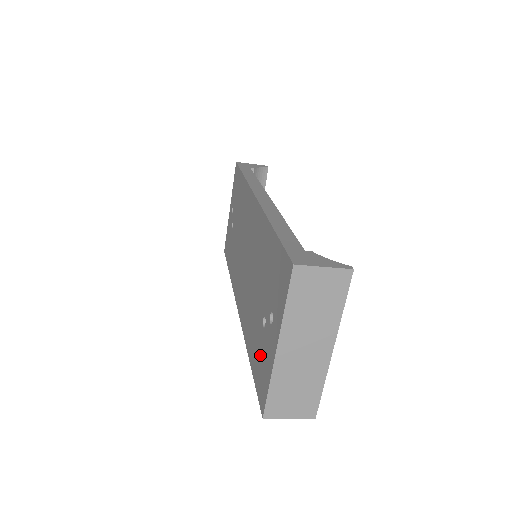
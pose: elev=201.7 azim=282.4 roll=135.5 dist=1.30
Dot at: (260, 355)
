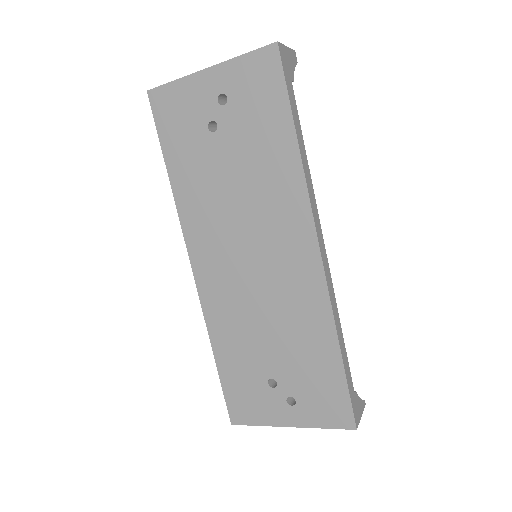
Dot at: (249, 390)
